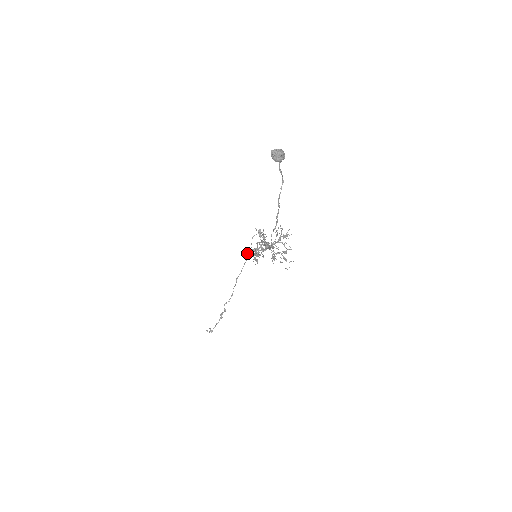
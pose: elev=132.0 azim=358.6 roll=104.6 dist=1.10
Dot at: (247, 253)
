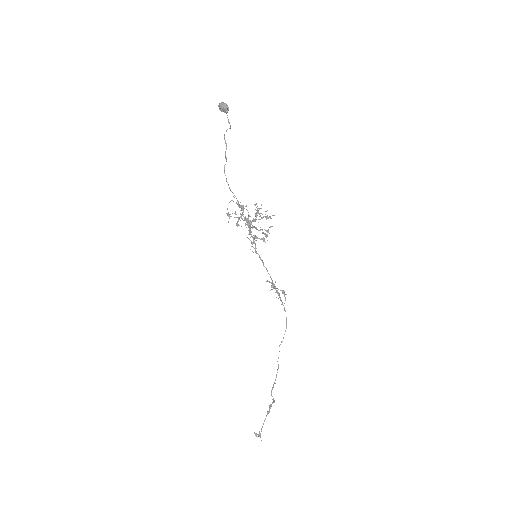
Dot at: occluded
